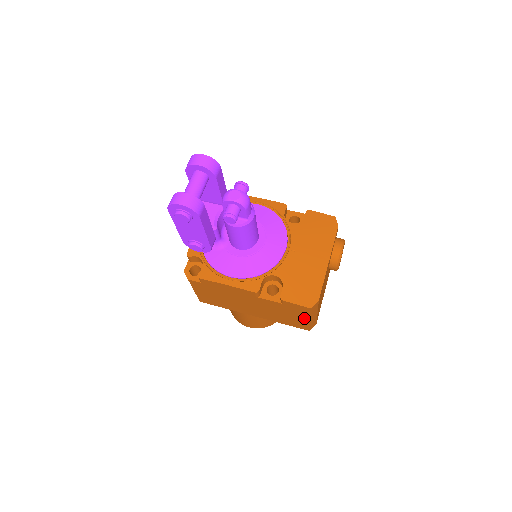
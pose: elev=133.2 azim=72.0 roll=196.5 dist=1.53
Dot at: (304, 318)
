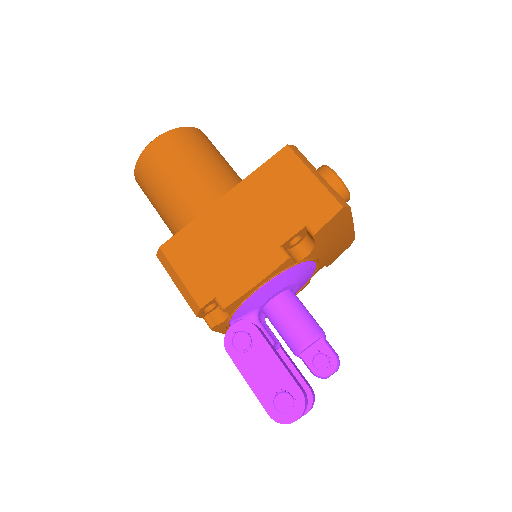
Dot at: occluded
